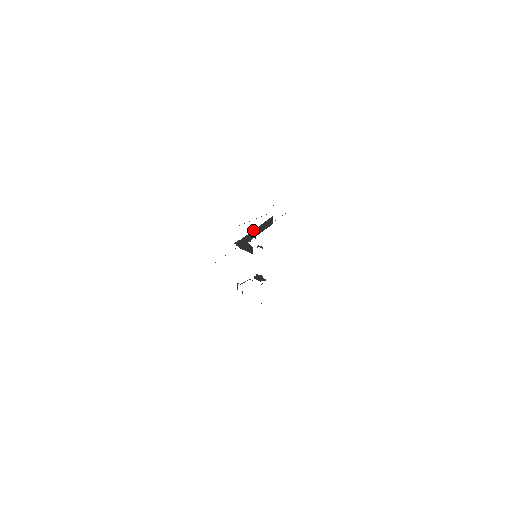
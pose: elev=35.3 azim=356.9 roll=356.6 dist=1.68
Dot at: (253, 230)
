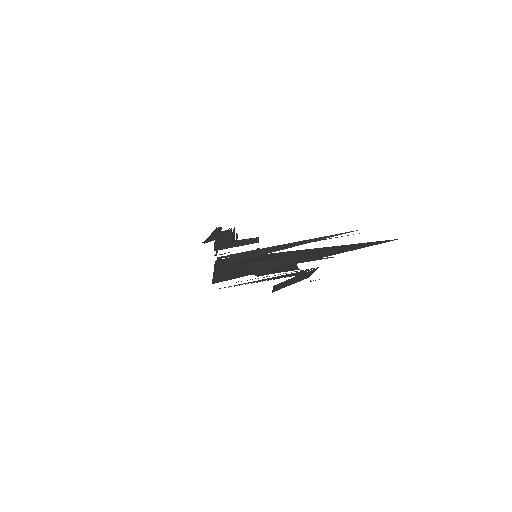
Dot at: (272, 268)
